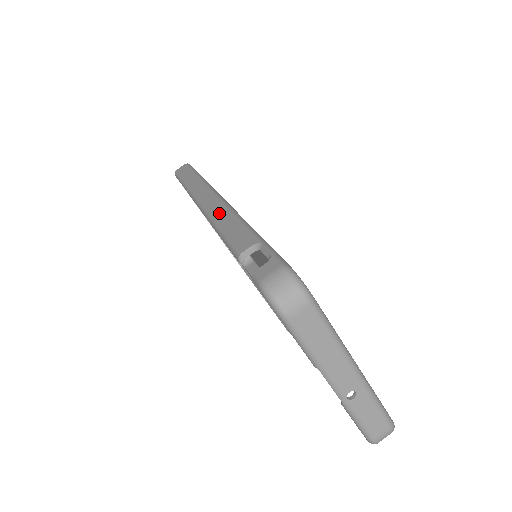
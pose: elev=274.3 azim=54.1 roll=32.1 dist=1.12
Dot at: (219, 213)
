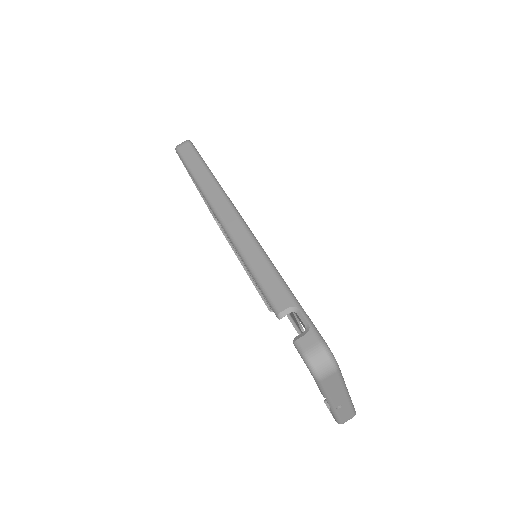
Dot at: (248, 247)
